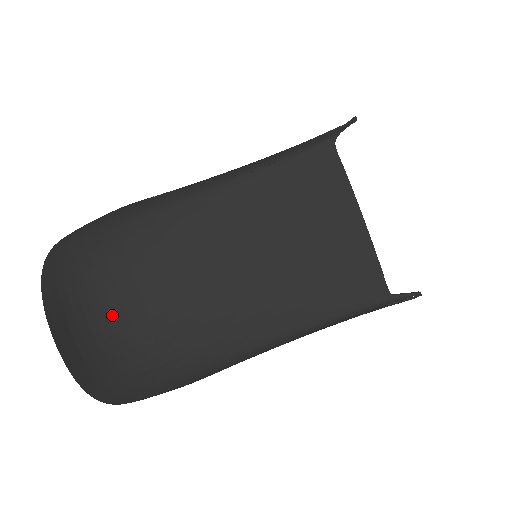
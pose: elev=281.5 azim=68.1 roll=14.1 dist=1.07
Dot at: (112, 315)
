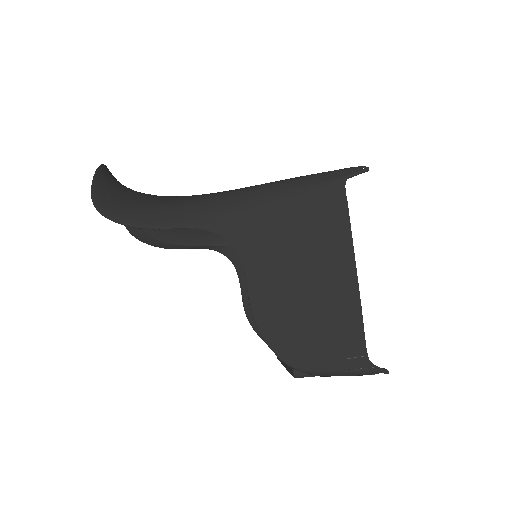
Dot at: occluded
